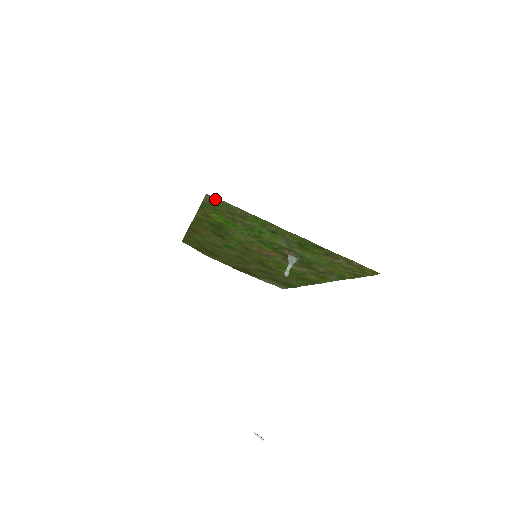
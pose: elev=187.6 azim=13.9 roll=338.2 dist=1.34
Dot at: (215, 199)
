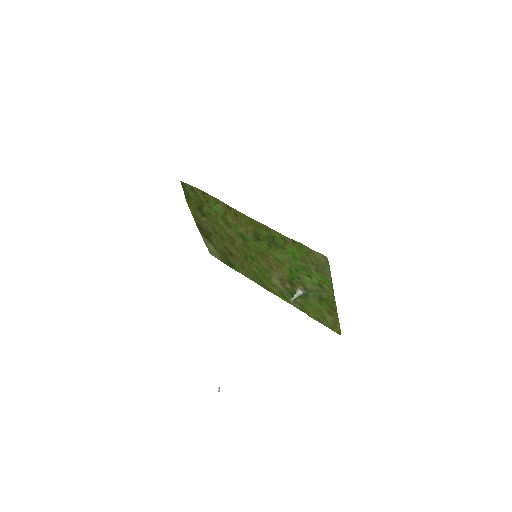
Dot at: (325, 260)
